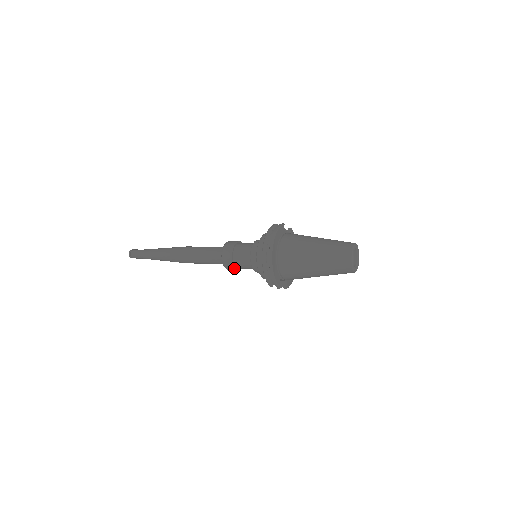
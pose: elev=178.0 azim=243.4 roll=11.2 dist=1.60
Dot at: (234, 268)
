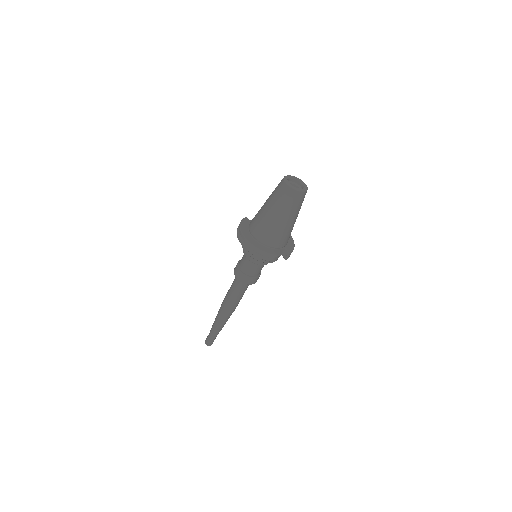
Dot at: (251, 278)
